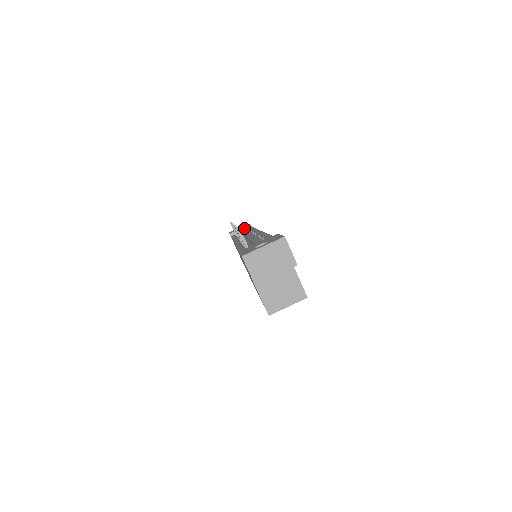
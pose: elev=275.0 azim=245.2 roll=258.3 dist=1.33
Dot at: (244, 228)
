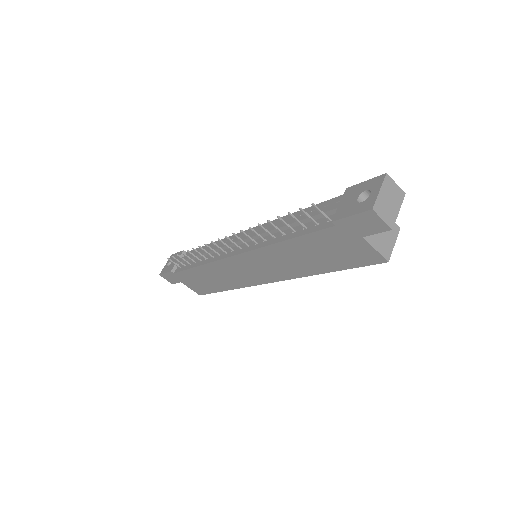
Dot at: occluded
